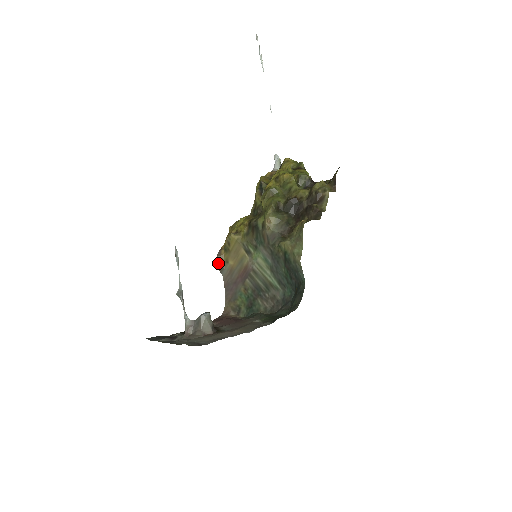
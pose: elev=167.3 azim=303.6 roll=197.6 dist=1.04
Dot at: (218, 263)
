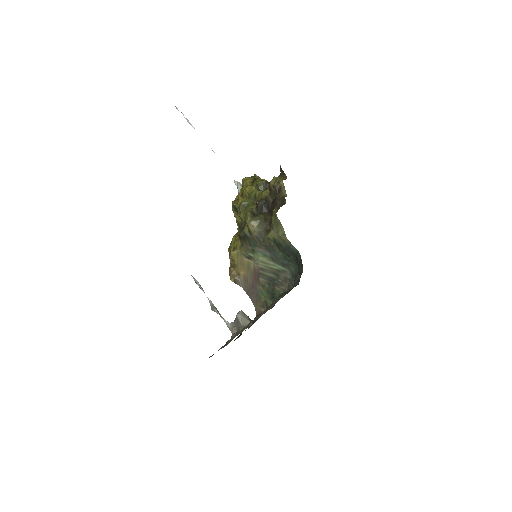
Dot at: (233, 279)
